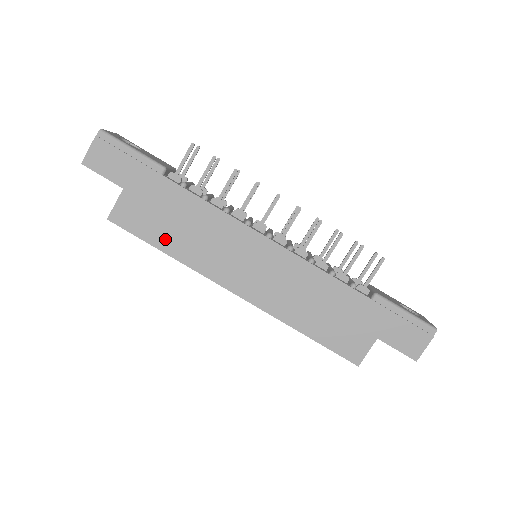
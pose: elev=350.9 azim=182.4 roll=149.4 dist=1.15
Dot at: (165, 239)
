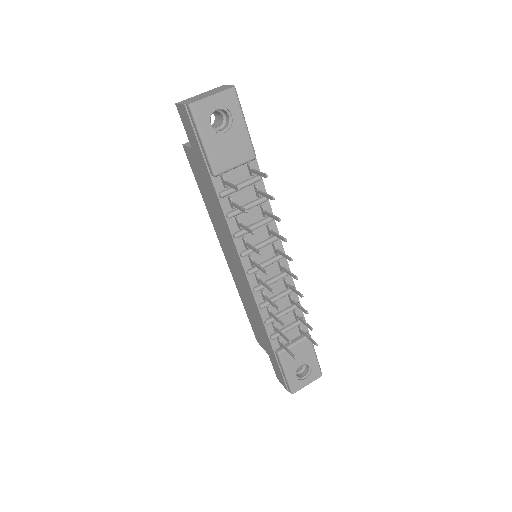
Dot at: (204, 195)
